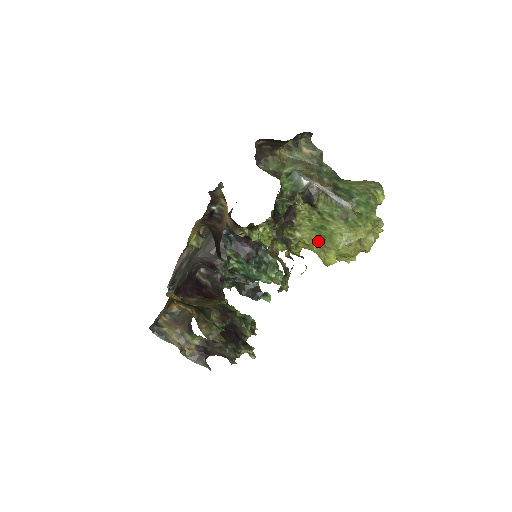
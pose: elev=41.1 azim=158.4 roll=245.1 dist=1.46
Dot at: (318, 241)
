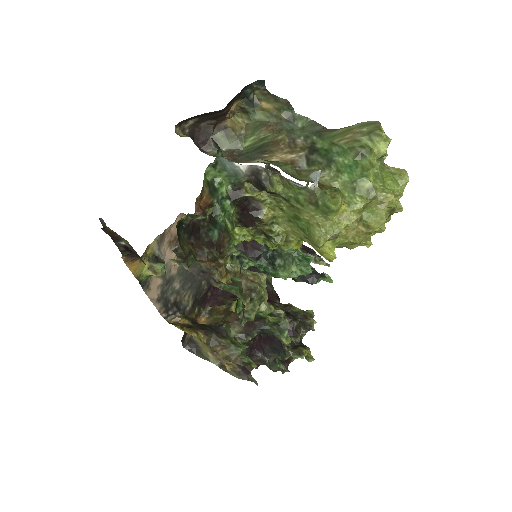
Dot at: (302, 234)
